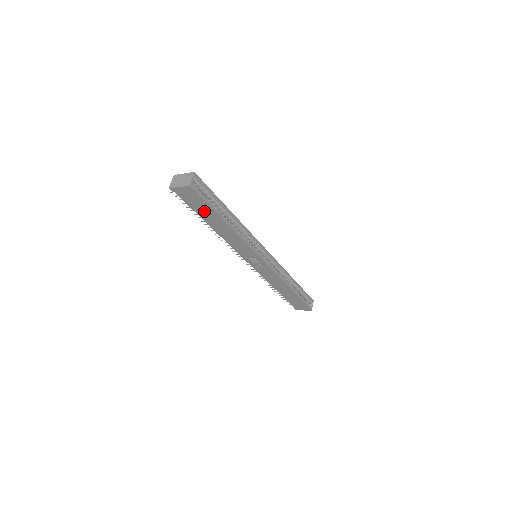
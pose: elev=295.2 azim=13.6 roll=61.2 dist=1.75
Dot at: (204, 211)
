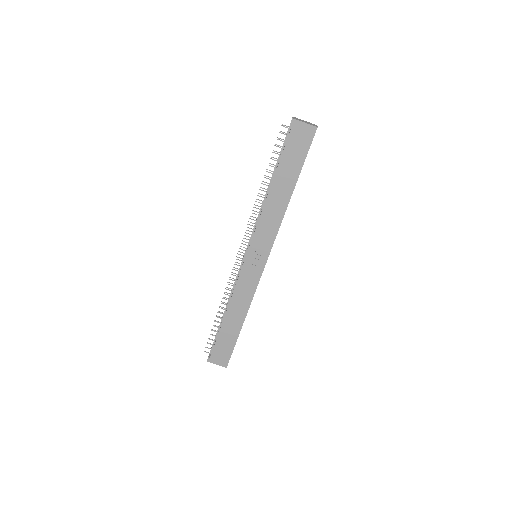
Dot at: (291, 164)
